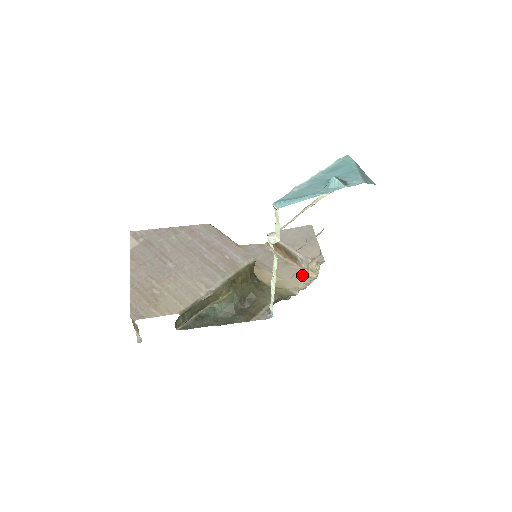
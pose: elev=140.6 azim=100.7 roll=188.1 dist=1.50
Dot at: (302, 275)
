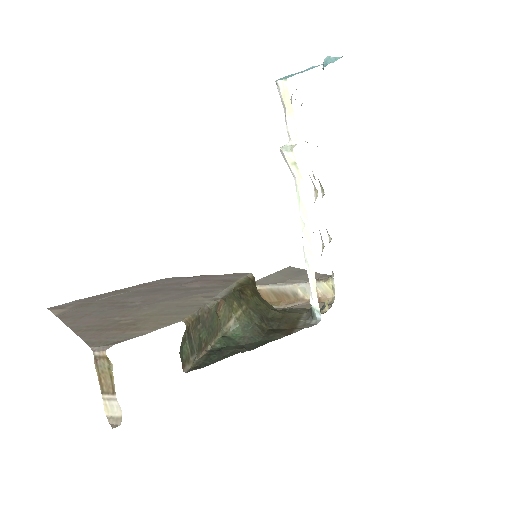
Dot at: occluded
